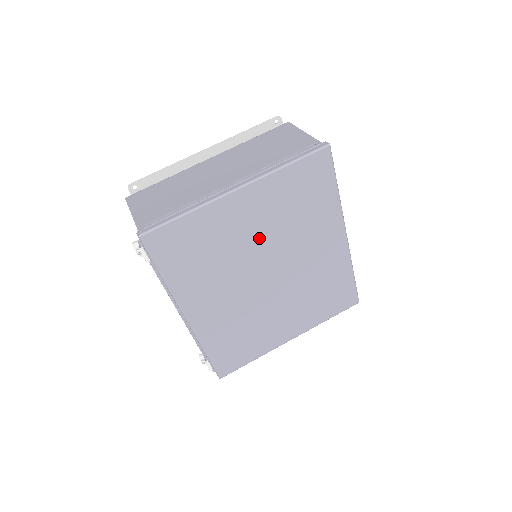
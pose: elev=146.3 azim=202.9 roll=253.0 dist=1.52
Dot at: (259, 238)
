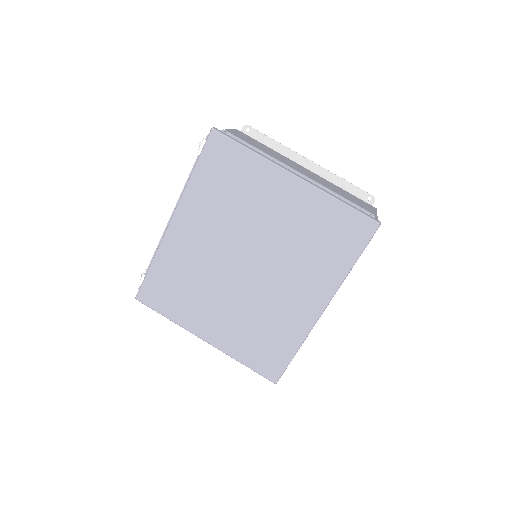
Dot at: (270, 228)
